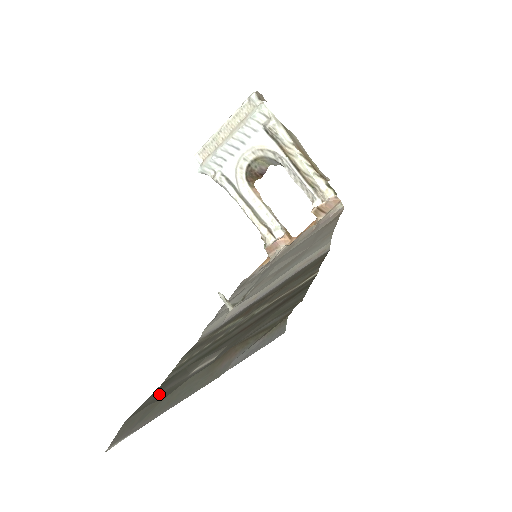
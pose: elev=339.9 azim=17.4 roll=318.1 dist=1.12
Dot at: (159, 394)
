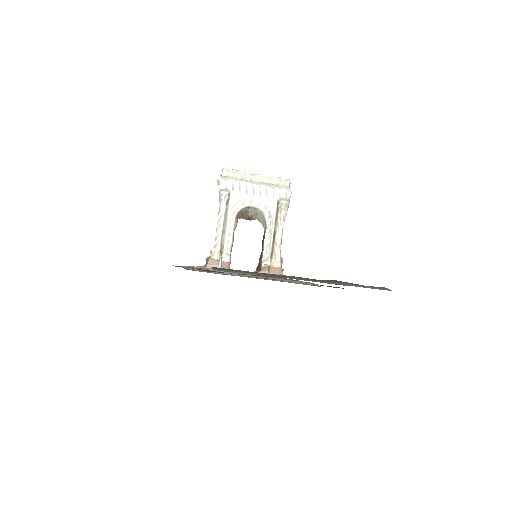
Dot at: occluded
